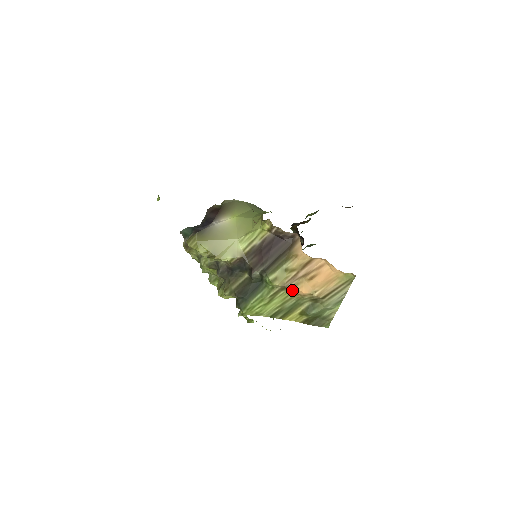
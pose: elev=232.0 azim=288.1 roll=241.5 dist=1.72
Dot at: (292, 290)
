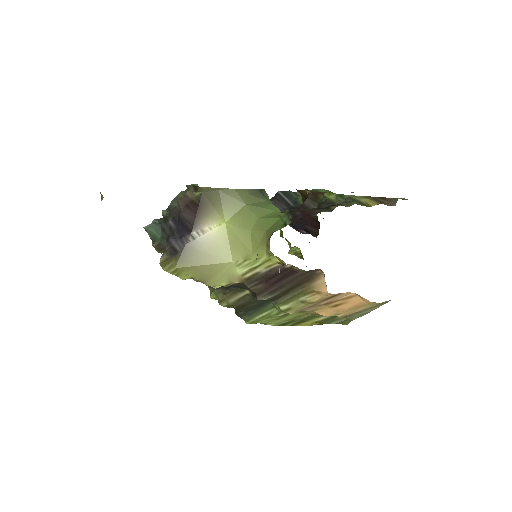
Dot at: (309, 312)
